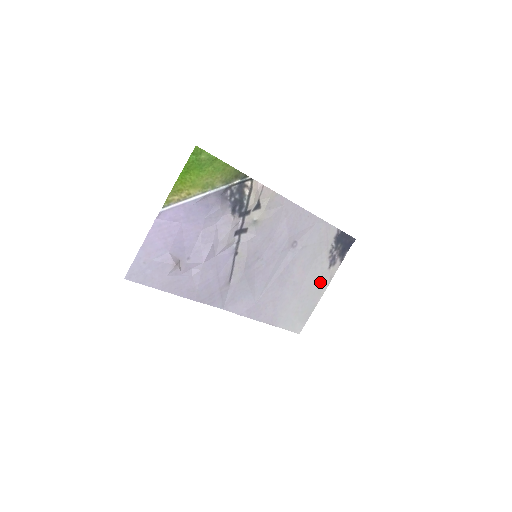
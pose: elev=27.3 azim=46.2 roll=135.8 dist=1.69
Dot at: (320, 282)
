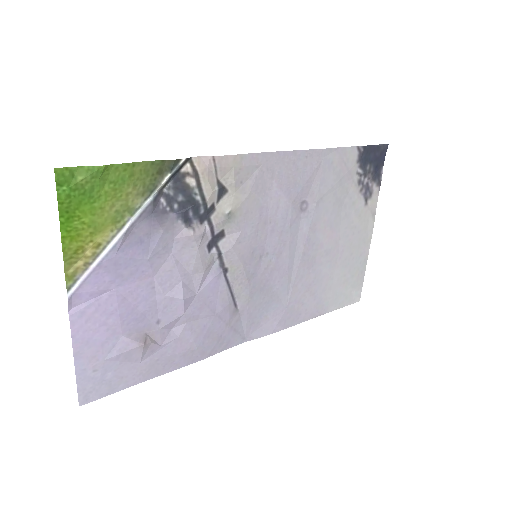
Dot at: (361, 228)
